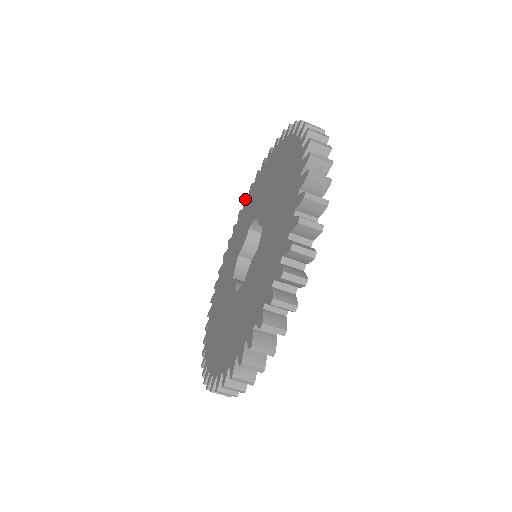
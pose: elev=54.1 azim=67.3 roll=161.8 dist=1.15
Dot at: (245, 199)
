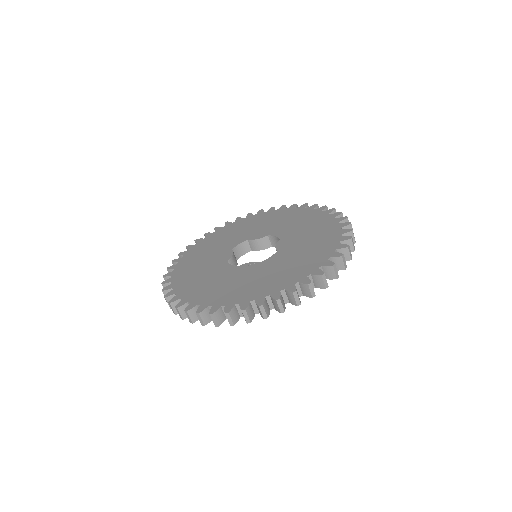
Dot at: (284, 206)
